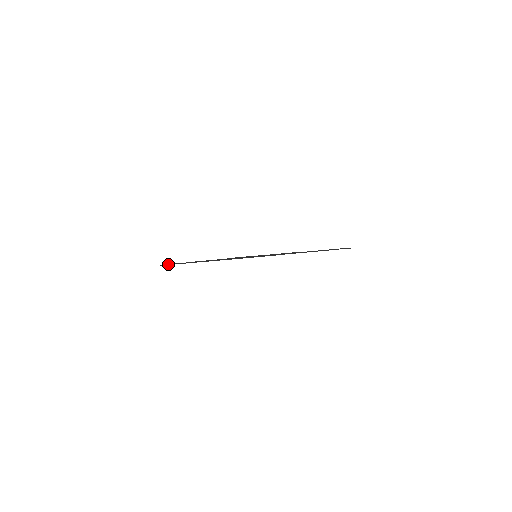
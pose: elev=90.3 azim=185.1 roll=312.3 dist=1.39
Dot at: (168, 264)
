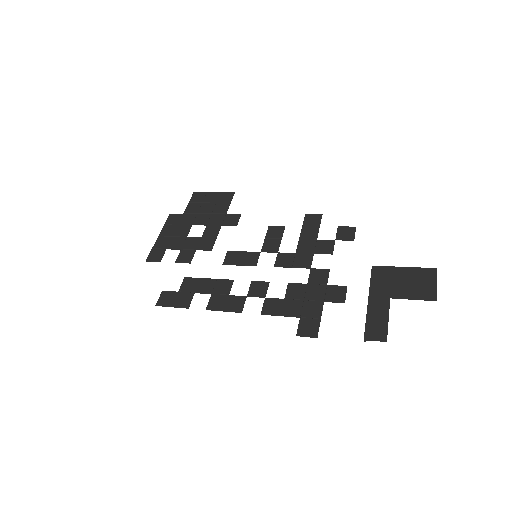
Dot at: occluded
